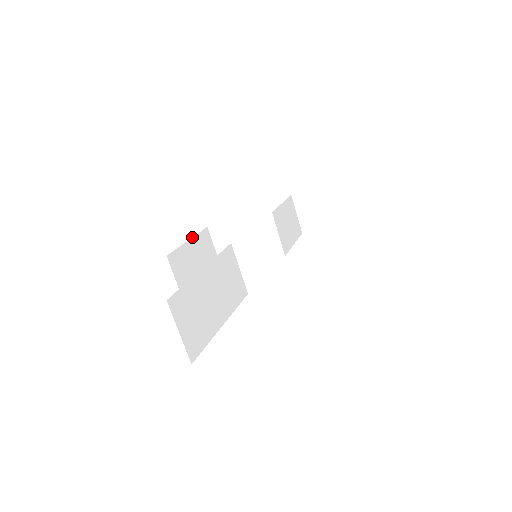
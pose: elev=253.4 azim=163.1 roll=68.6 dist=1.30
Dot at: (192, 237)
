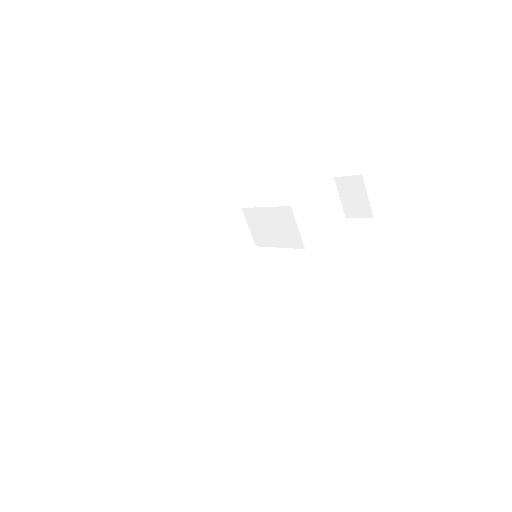
Dot at: (218, 222)
